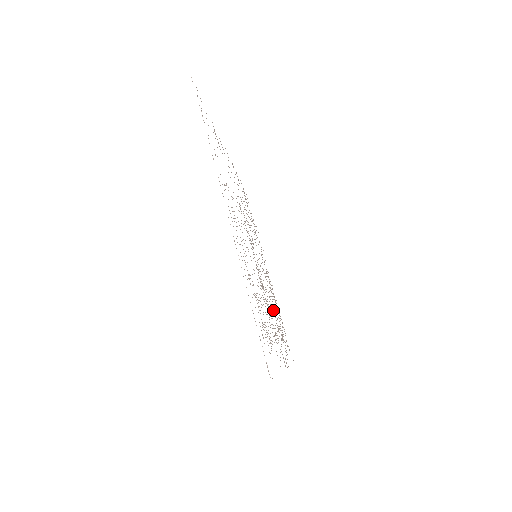
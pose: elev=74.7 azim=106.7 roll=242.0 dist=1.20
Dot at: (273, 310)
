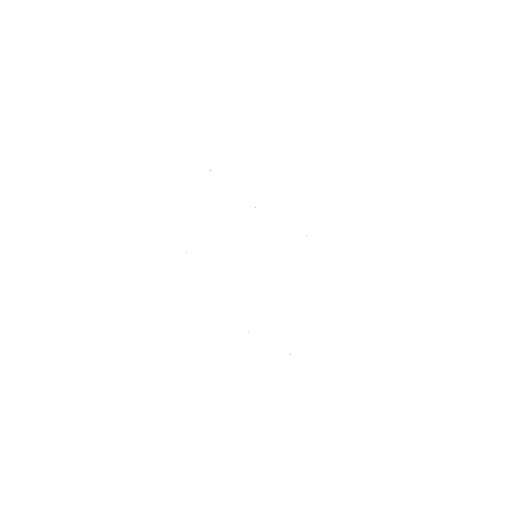
Dot at: occluded
